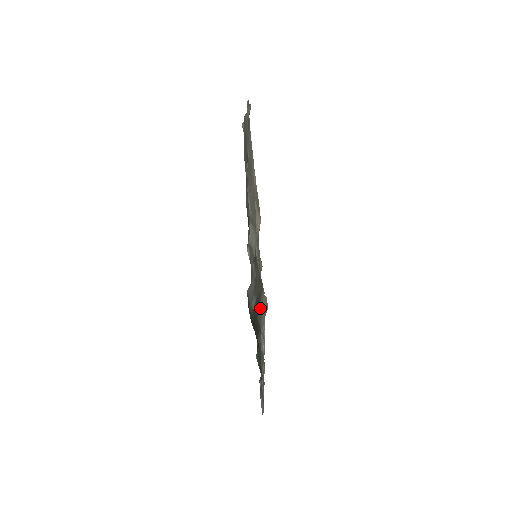
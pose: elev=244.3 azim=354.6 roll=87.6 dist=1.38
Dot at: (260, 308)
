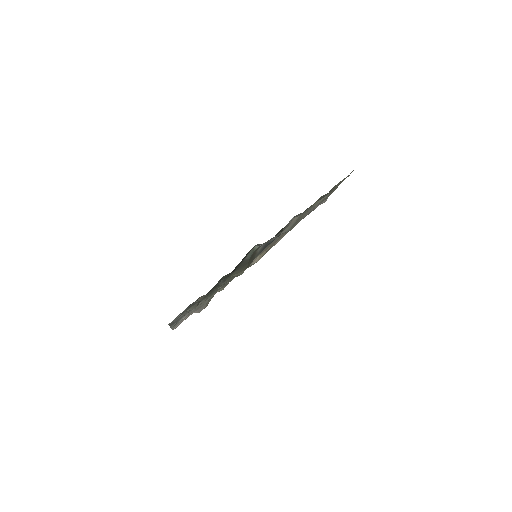
Dot at: (228, 280)
